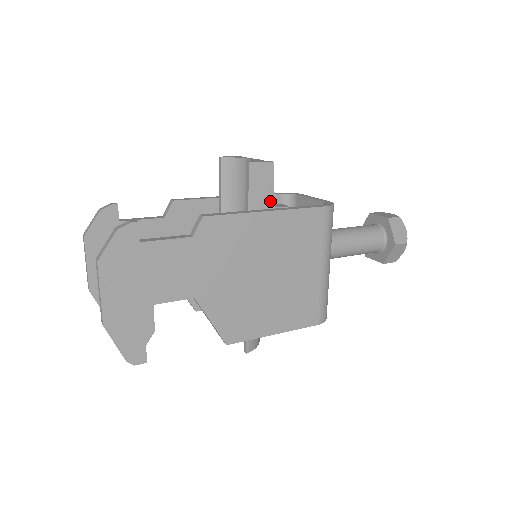
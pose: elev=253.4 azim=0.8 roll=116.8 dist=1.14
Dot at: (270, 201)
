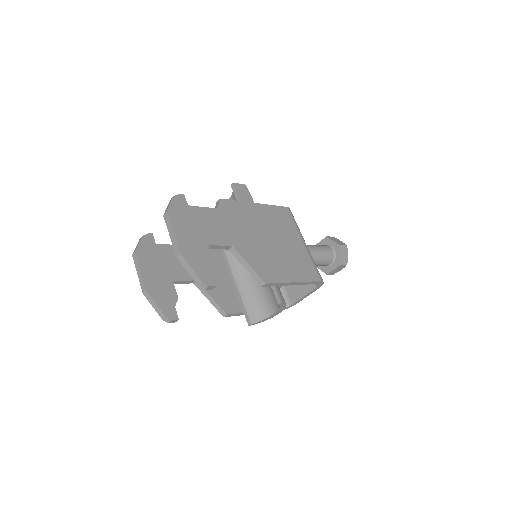
Dot at: occluded
